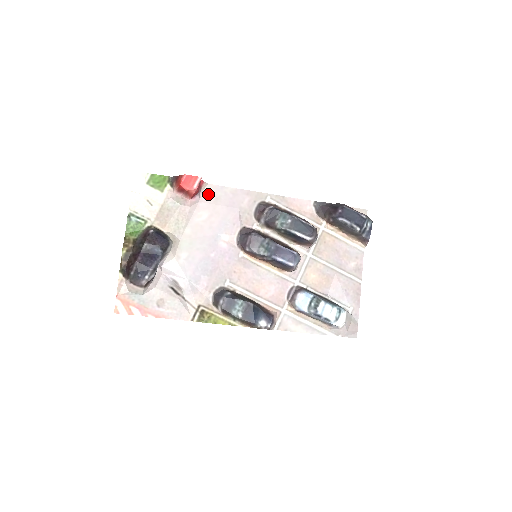
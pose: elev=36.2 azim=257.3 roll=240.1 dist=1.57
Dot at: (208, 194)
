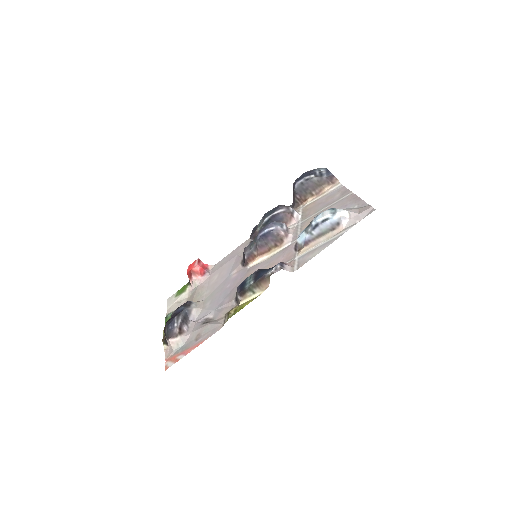
Dot at: (215, 268)
